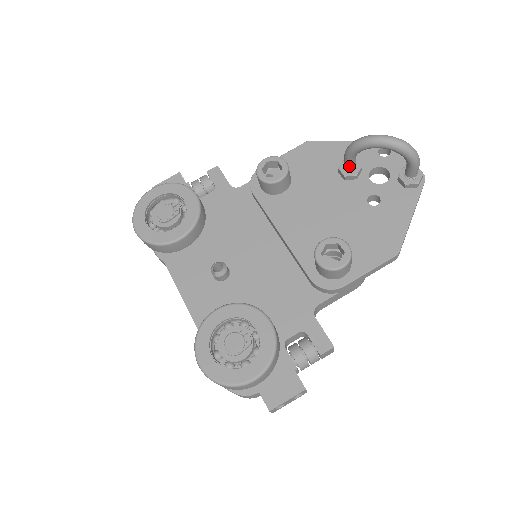
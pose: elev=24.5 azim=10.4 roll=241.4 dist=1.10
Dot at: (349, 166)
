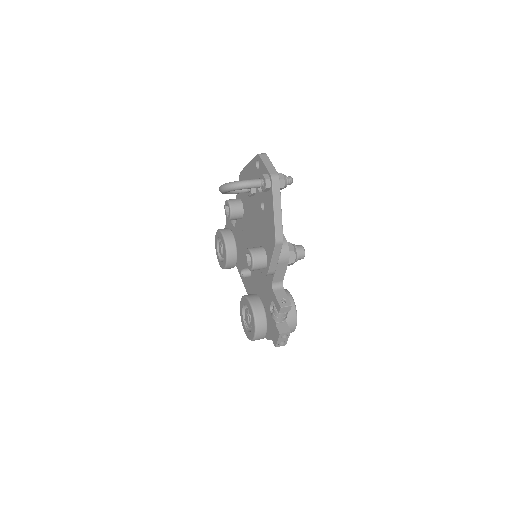
Dot at: occluded
